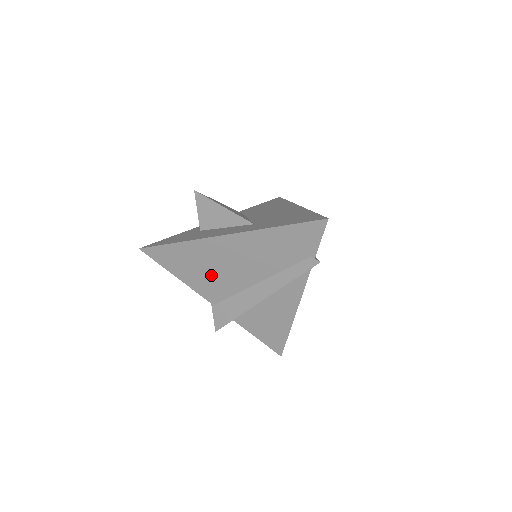
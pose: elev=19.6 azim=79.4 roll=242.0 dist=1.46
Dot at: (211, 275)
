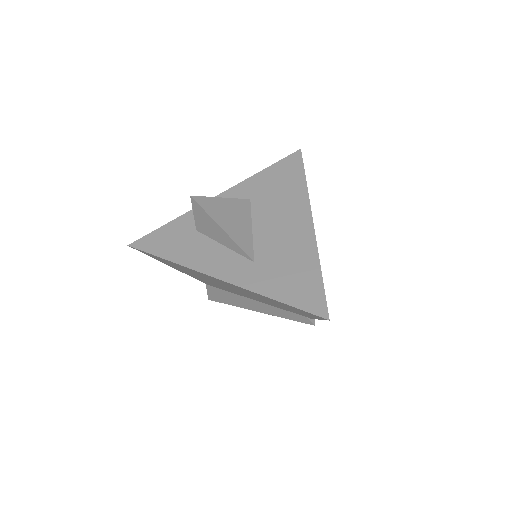
Dot at: (205, 279)
